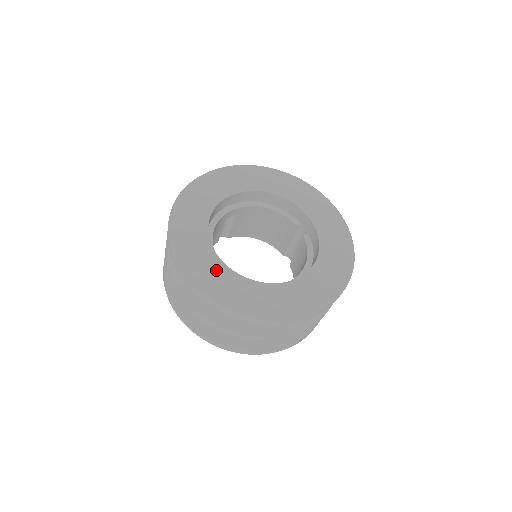
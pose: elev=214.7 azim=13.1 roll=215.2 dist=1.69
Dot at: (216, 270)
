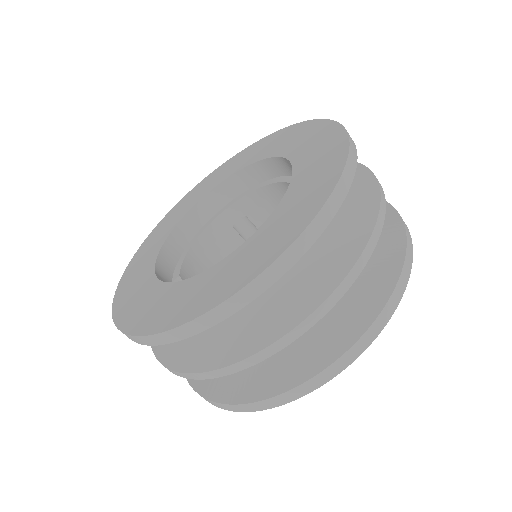
Dot at: (142, 286)
